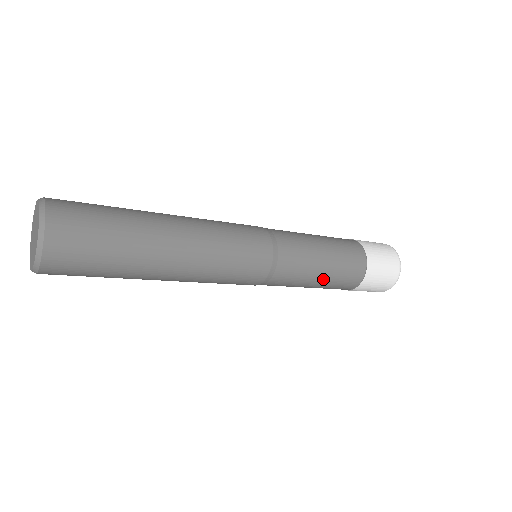
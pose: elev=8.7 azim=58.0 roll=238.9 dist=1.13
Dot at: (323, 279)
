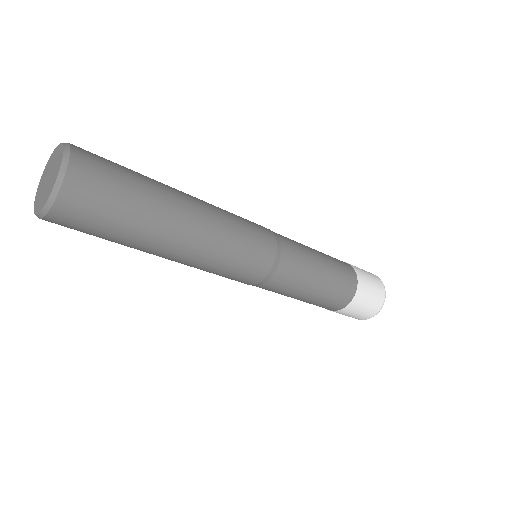
Dot at: (308, 298)
